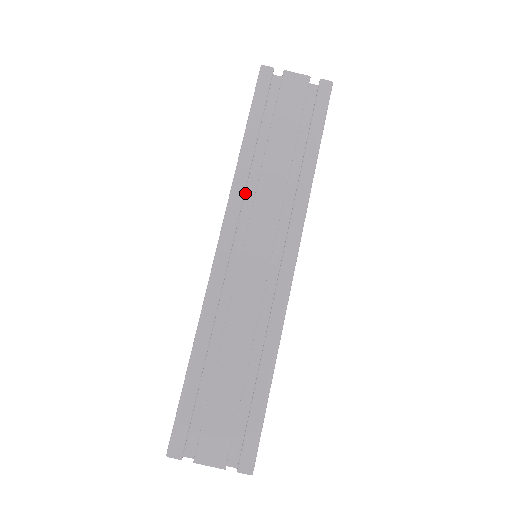
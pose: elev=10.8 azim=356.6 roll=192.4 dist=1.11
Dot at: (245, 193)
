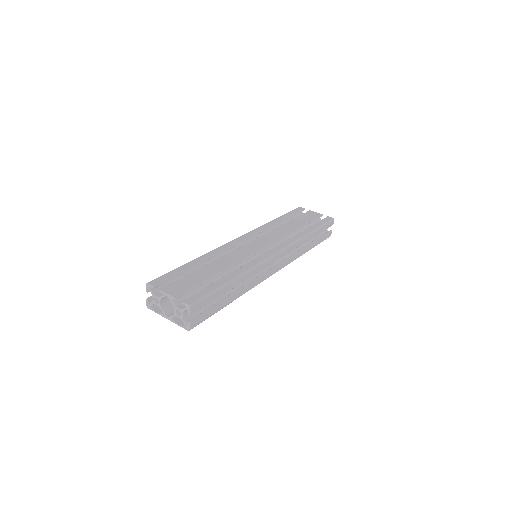
Dot at: occluded
